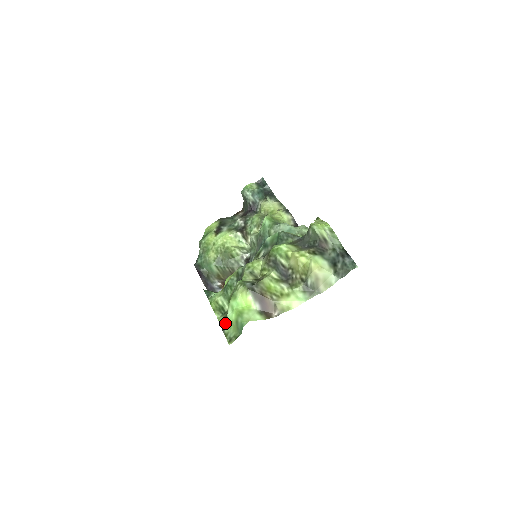
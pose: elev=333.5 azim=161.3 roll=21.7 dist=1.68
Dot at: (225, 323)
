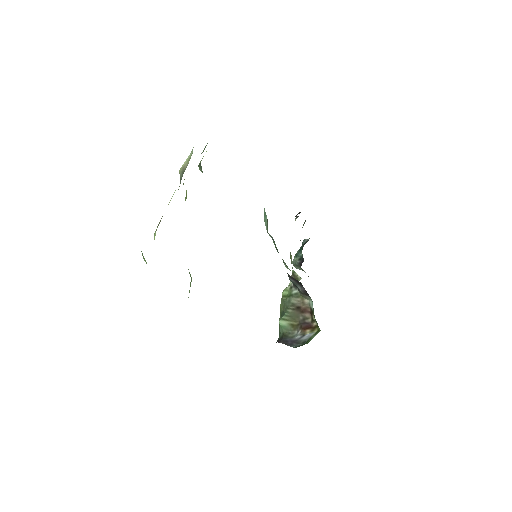
Dot at: occluded
